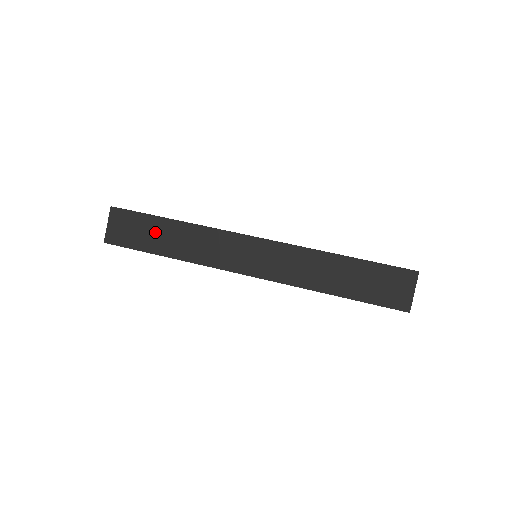
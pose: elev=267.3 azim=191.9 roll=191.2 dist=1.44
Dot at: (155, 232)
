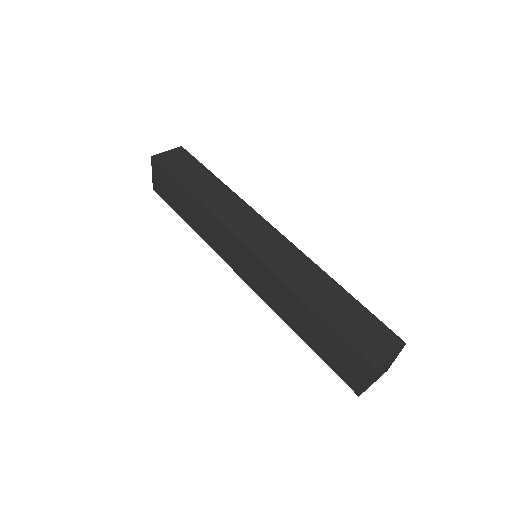
Dot at: (198, 176)
